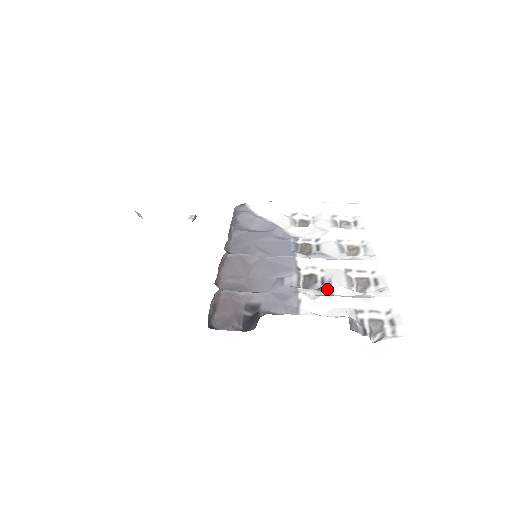
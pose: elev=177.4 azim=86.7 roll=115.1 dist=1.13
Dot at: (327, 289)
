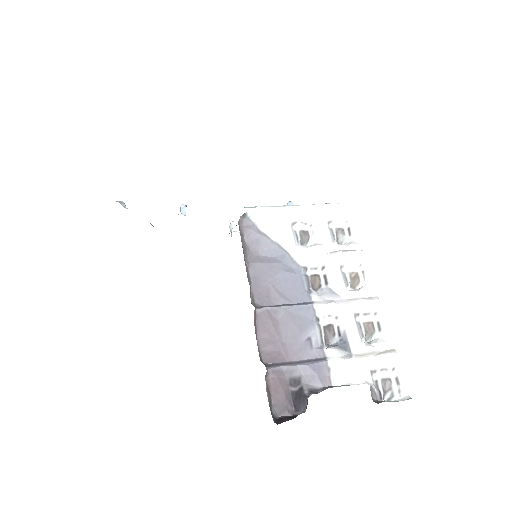
Dot at: (345, 345)
